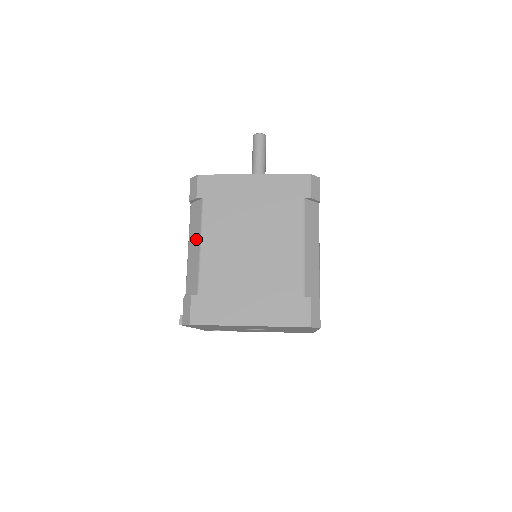
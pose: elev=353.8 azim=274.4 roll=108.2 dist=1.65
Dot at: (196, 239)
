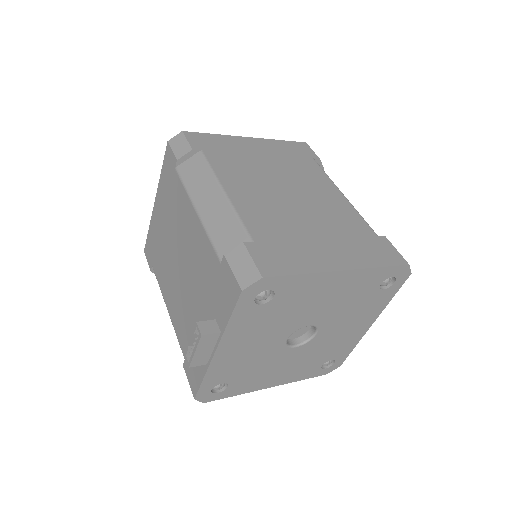
Dot at: (210, 190)
